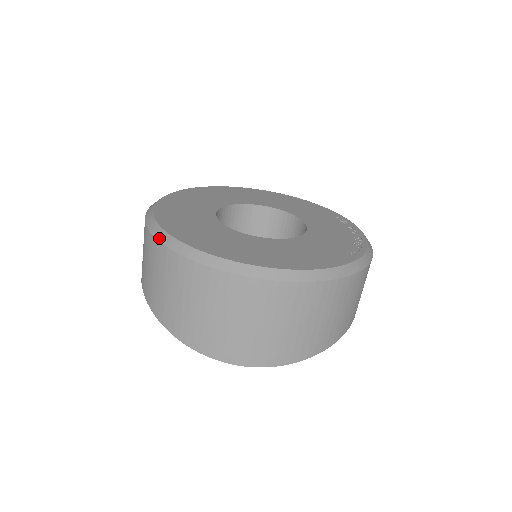
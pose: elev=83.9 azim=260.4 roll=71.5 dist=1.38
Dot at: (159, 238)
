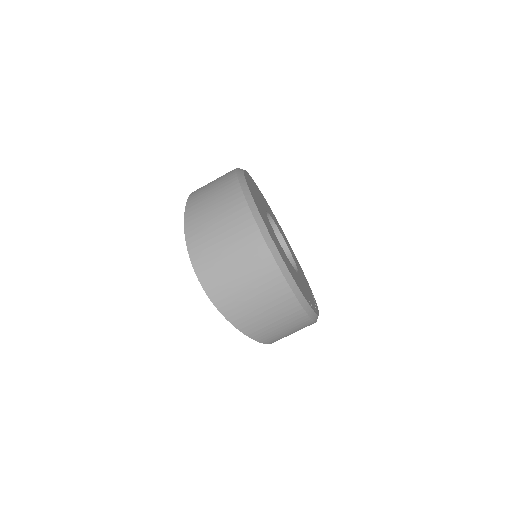
Dot at: (240, 180)
